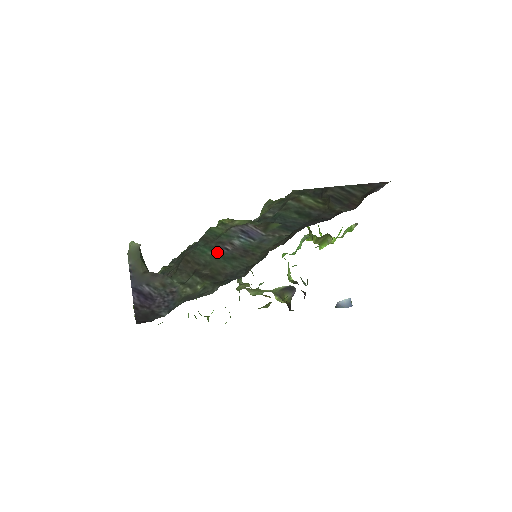
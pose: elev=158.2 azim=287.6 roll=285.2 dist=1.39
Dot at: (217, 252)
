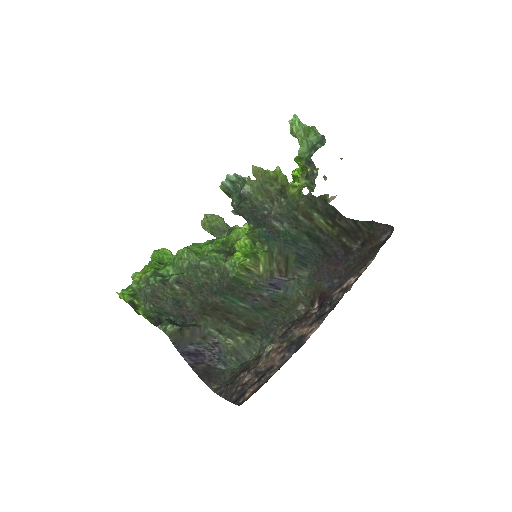
Dot at: (248, 304)
